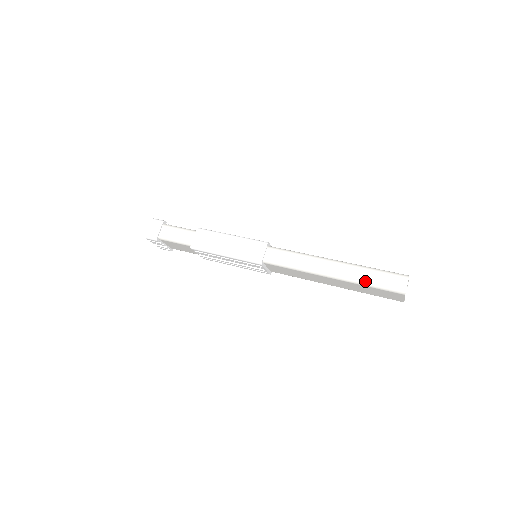
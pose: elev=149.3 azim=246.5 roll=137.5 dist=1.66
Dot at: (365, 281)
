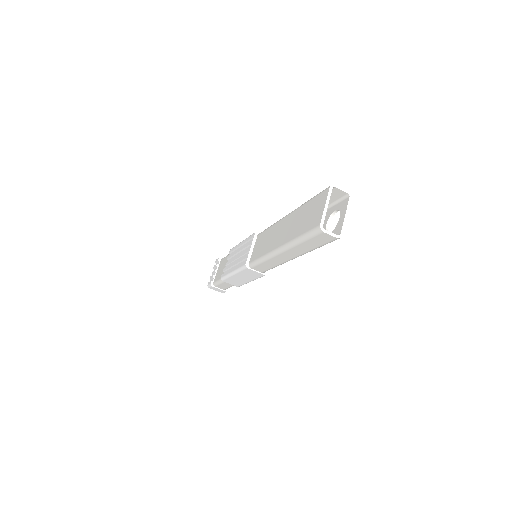
Dot at: occluded
